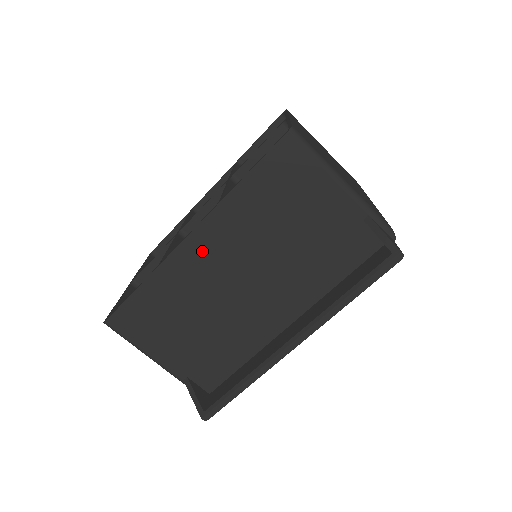
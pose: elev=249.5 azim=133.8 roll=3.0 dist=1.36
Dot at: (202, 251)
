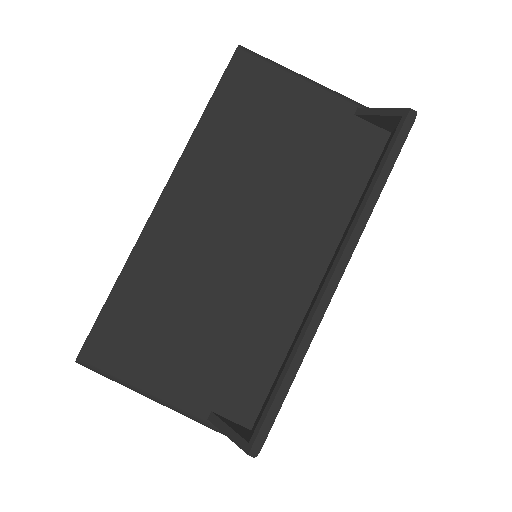
Dot at: (182, 211)
